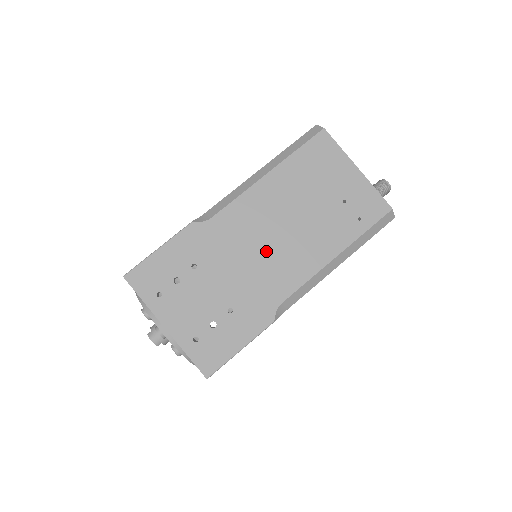
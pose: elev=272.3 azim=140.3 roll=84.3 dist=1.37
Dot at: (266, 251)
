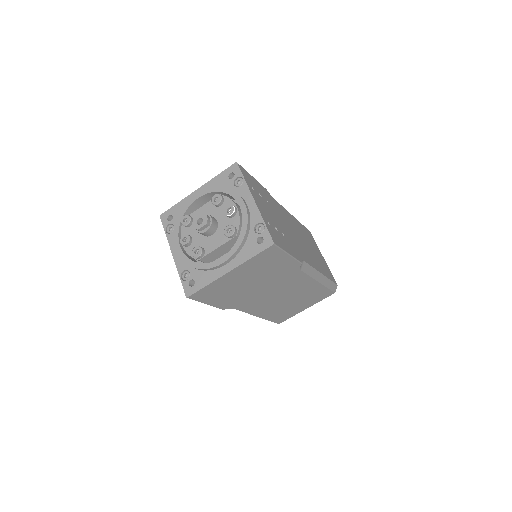
Dot at: (295, 236)
